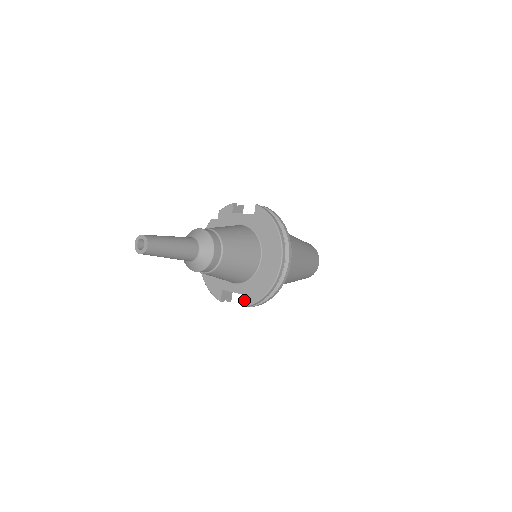
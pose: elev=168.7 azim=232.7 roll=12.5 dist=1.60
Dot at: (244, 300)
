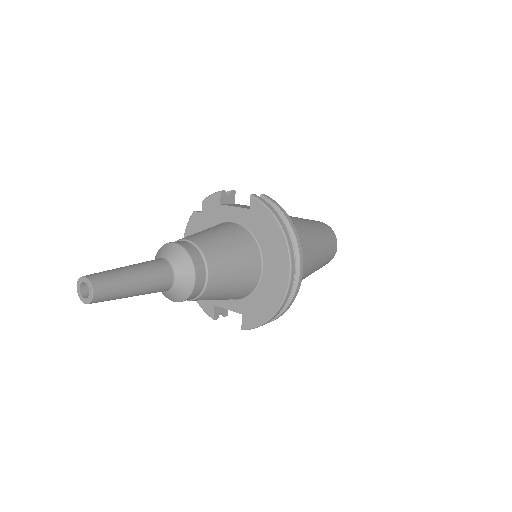
Dot at: (243, 322)
